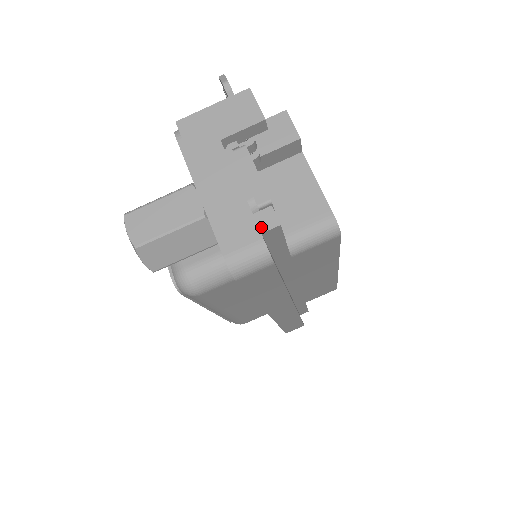
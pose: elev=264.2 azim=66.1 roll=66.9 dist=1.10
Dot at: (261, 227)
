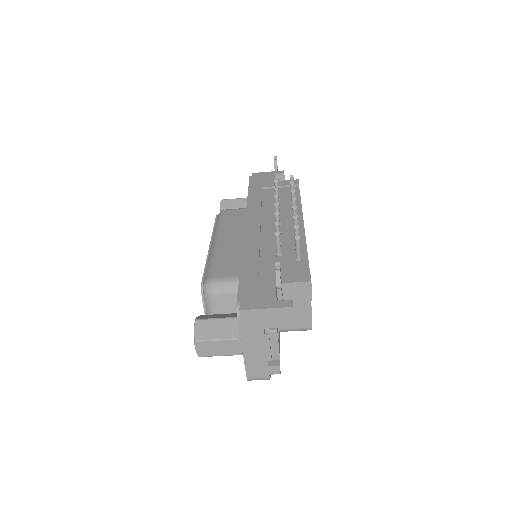
Dot at: (270, 372)
